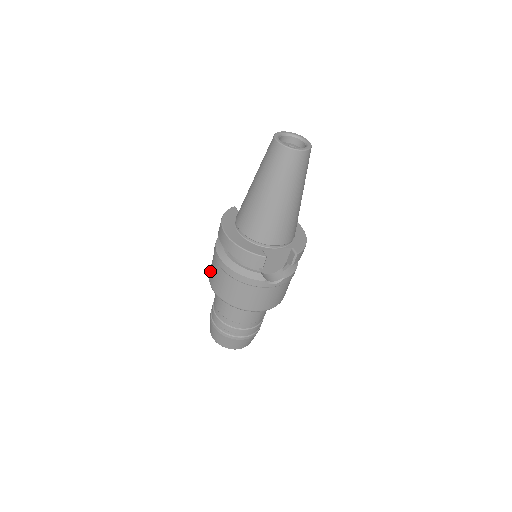
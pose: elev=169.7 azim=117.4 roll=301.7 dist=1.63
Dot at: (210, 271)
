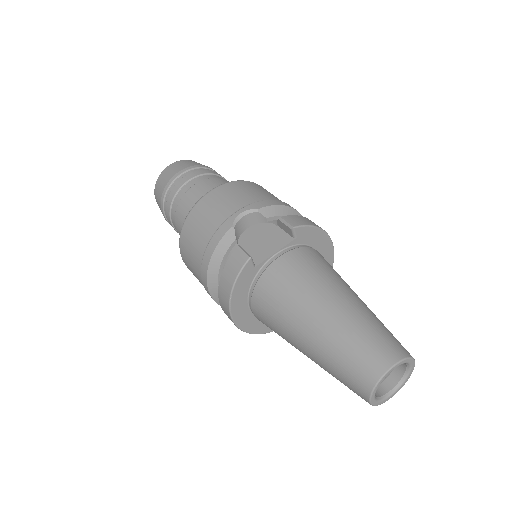
Dot at: (185, 257)
